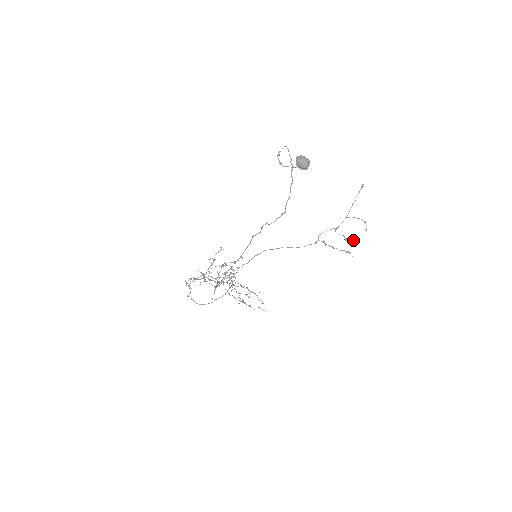
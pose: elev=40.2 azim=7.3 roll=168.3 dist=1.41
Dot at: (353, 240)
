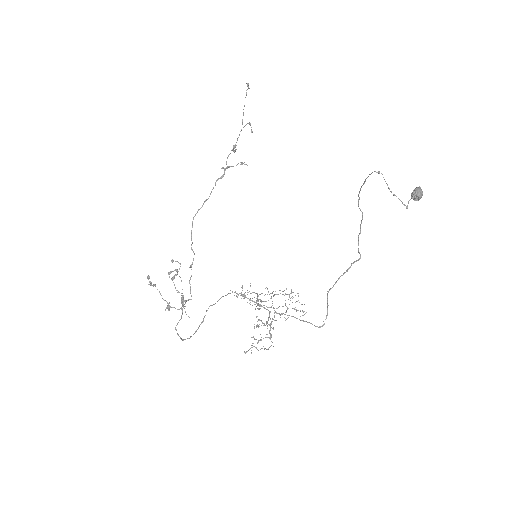
Dot at: (236, 145)
